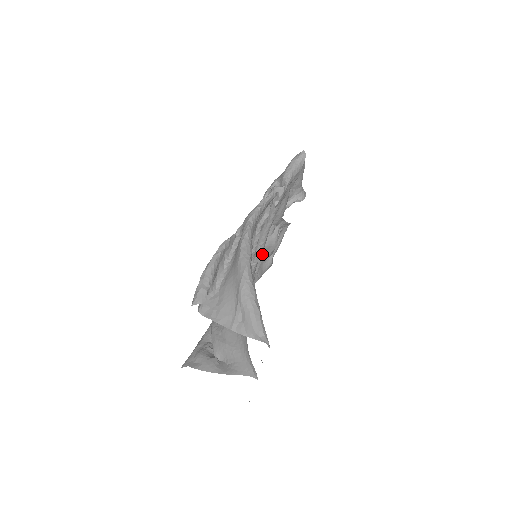
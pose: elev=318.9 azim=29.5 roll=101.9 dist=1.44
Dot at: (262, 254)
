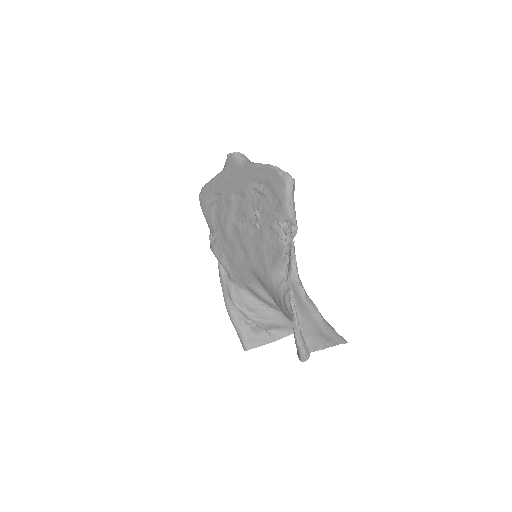
Dot at: occluded
